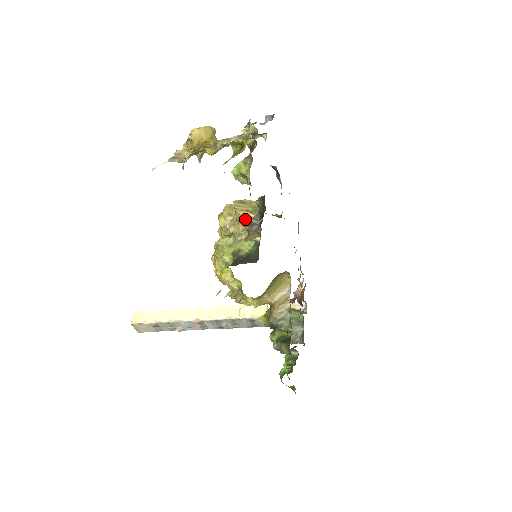
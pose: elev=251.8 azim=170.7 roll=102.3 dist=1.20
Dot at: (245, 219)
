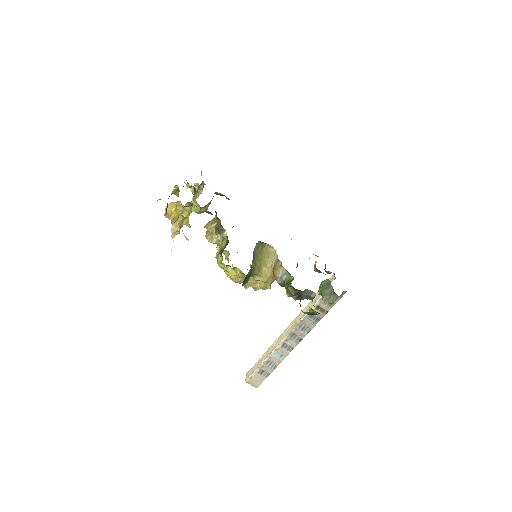
Dot at: (213, 229)
